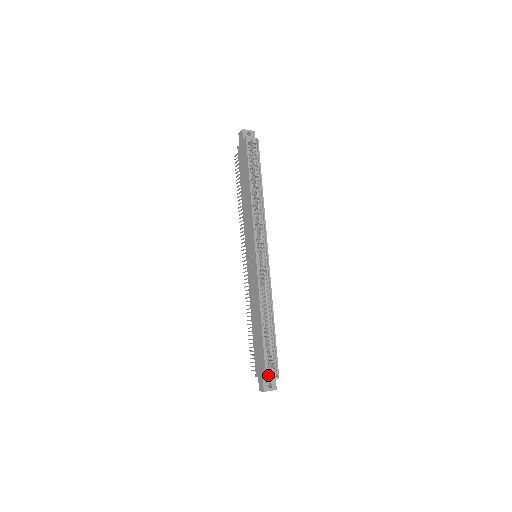
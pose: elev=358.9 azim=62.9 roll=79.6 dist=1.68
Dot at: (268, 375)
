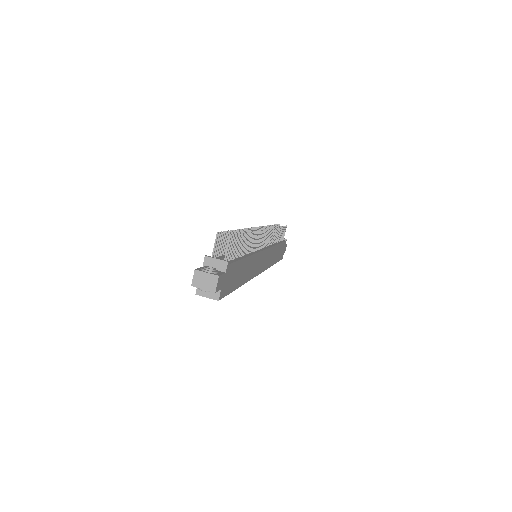
Dot at: occluded
